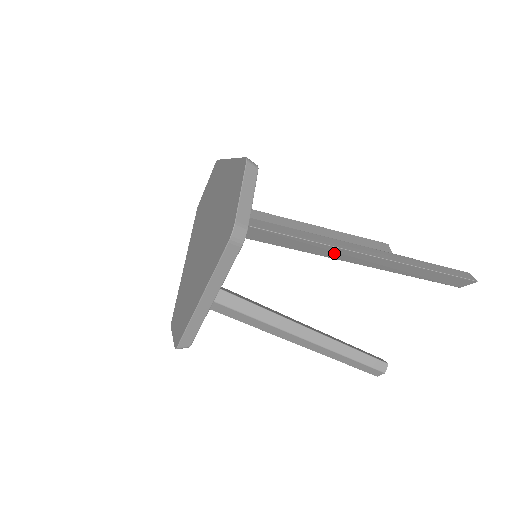
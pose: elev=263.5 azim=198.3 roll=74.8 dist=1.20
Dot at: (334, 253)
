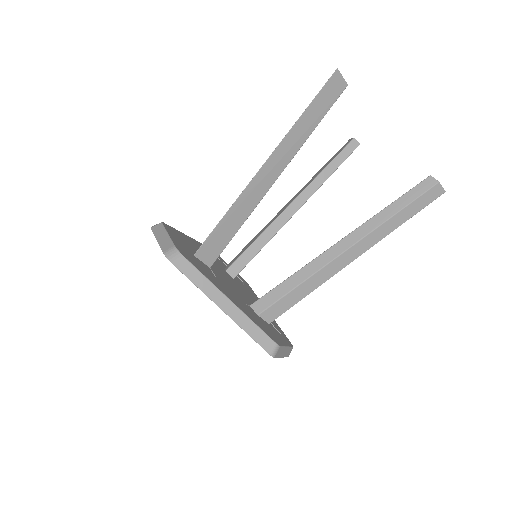
Dot at: (257, 190)
